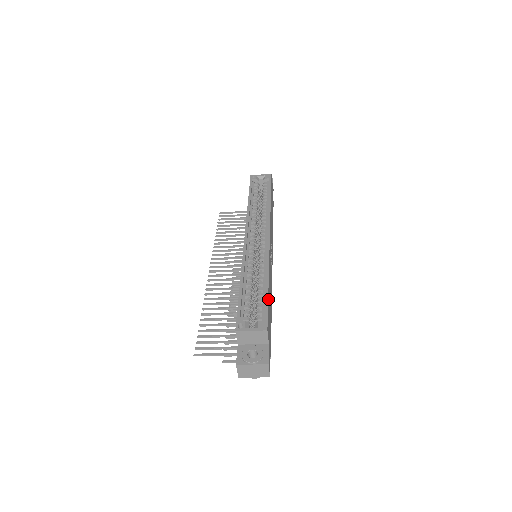
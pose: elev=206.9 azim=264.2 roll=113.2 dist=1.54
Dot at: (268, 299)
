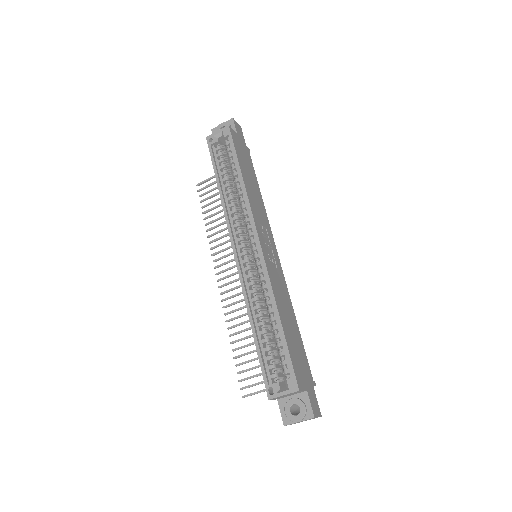
Dot at: (287, 342)
